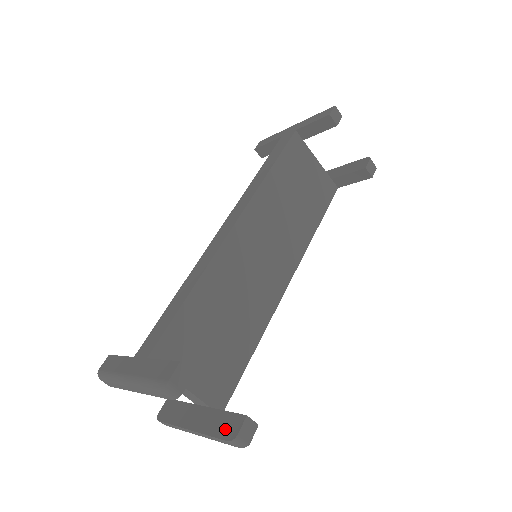
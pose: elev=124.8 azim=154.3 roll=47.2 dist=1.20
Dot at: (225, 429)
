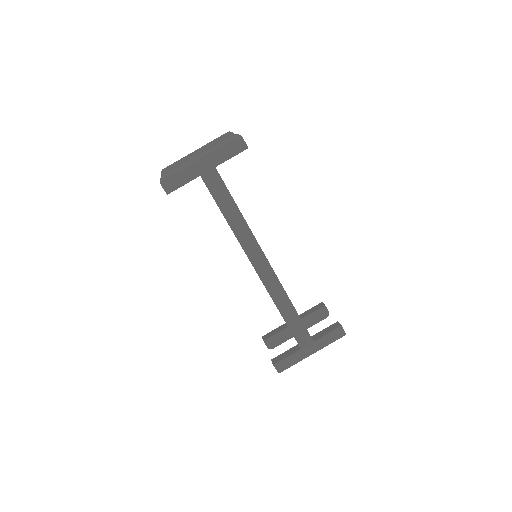
Dot at: (321, 317)
